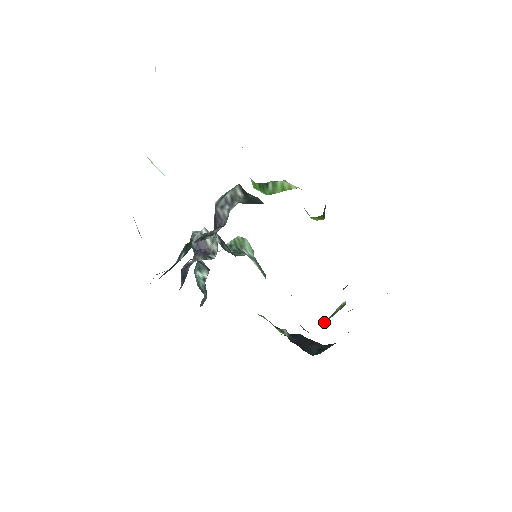
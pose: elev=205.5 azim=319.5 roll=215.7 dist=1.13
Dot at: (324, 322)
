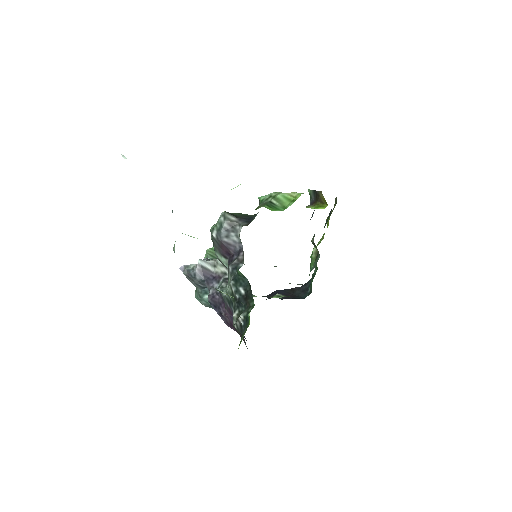
Dot at: (310, 271)
